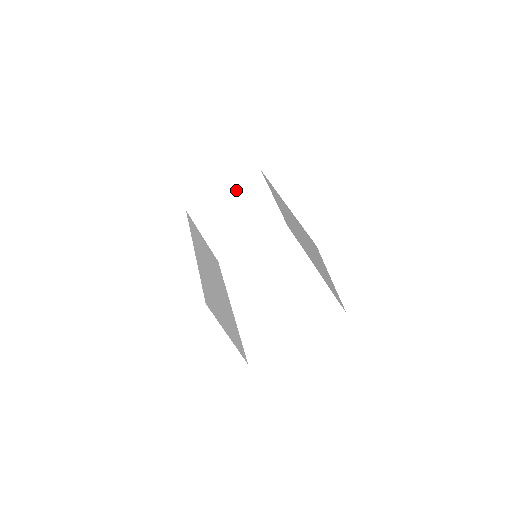
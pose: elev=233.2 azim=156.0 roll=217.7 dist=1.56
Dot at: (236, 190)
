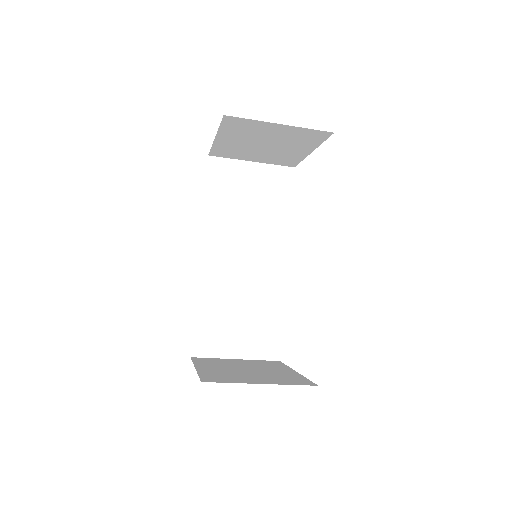
Dot at: (227, 133)
